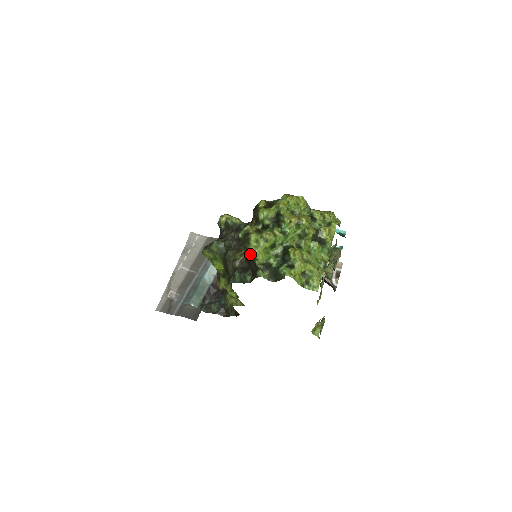
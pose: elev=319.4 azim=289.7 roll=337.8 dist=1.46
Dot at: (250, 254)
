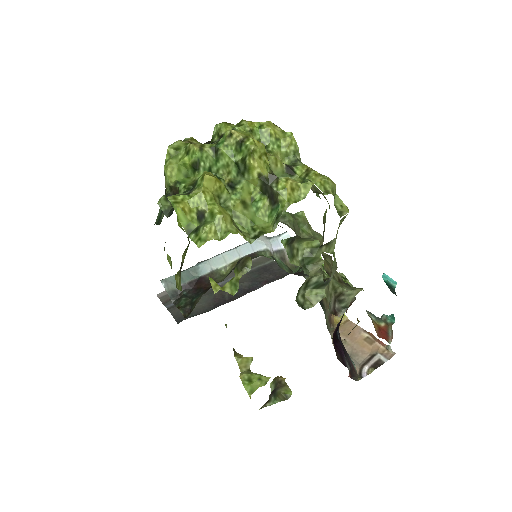
Dot at: occluded
